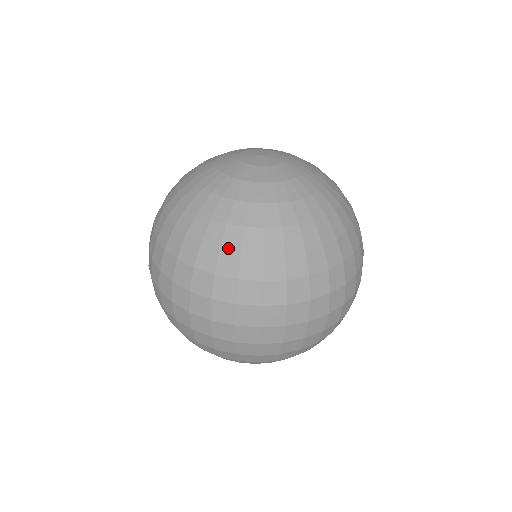
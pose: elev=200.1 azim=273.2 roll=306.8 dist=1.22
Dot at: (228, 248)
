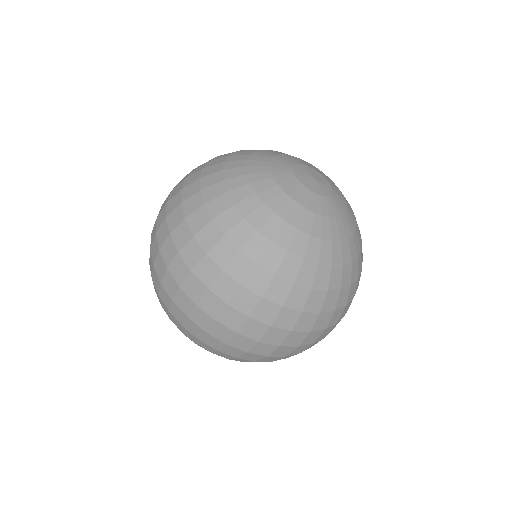
Dot at: (283, 276)
